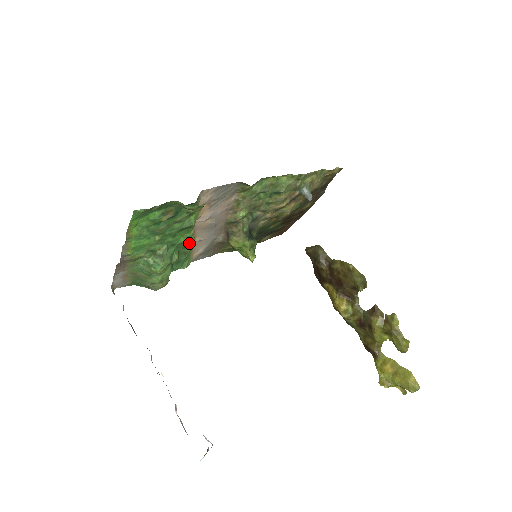
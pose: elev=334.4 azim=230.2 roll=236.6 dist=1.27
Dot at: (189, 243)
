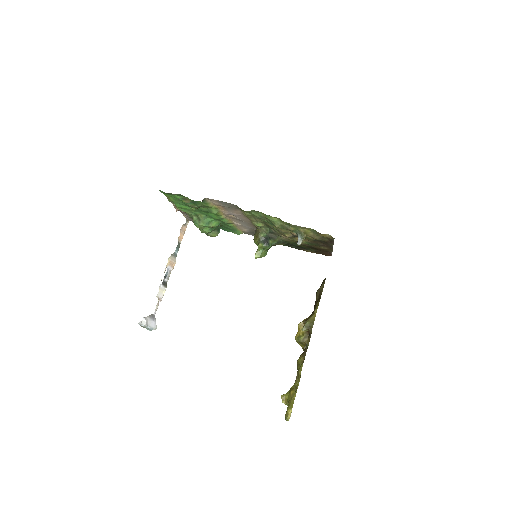
Dot at: (224, 222)
